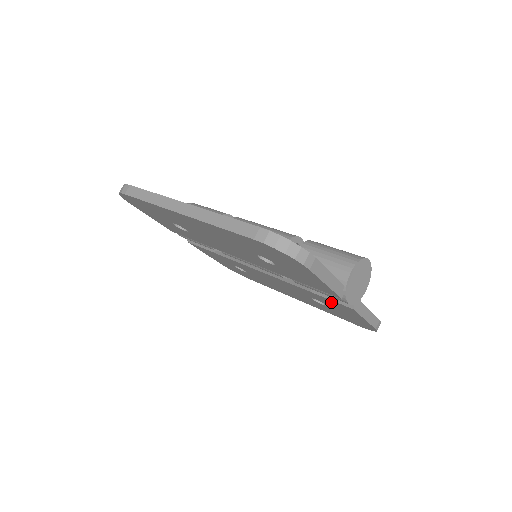
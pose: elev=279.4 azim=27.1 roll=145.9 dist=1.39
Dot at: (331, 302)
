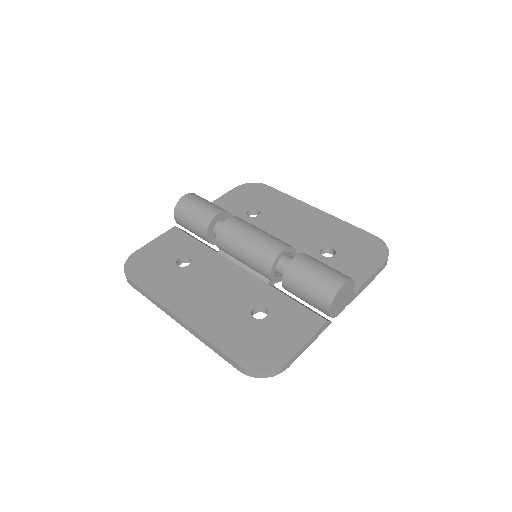
Dot at: occluded
